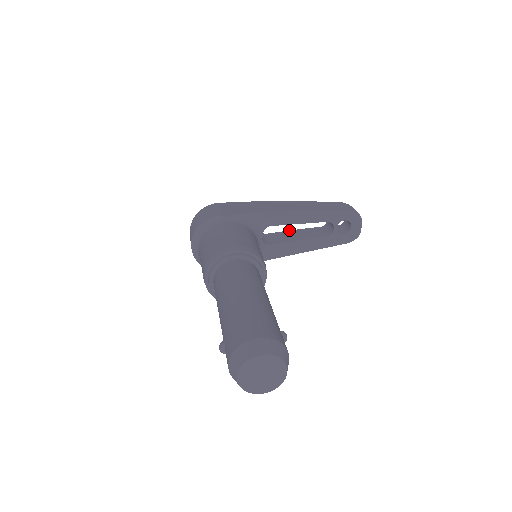
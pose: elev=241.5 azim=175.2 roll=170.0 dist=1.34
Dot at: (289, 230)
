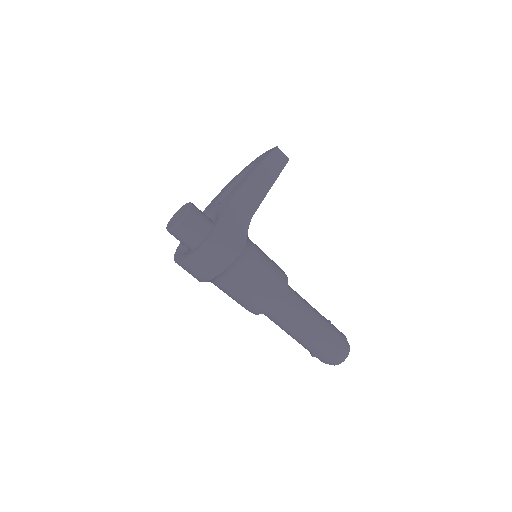
Dot at: (229, 186)
